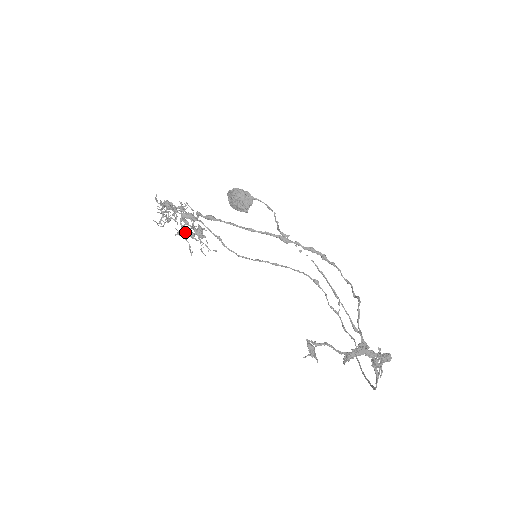
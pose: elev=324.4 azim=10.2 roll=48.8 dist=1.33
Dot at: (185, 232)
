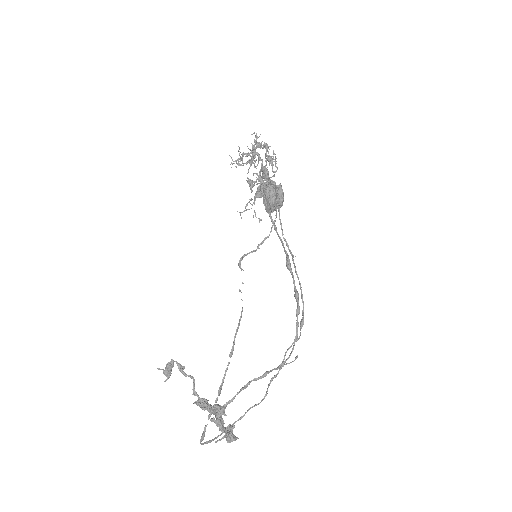
Dot at: occluded
